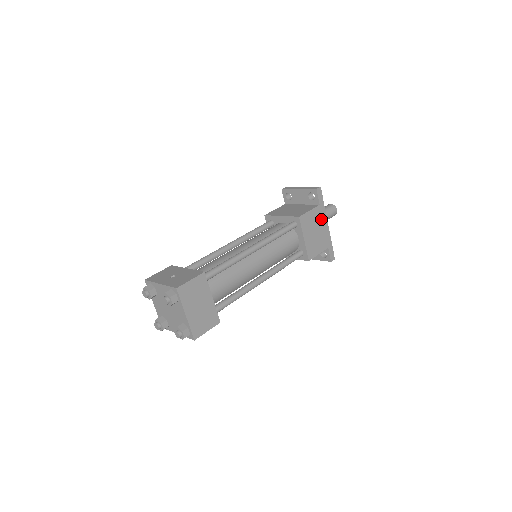
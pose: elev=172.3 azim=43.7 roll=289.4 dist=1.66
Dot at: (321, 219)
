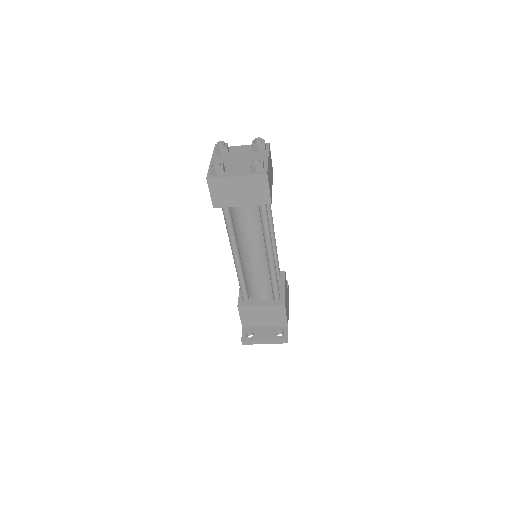
Dot at: occluded
